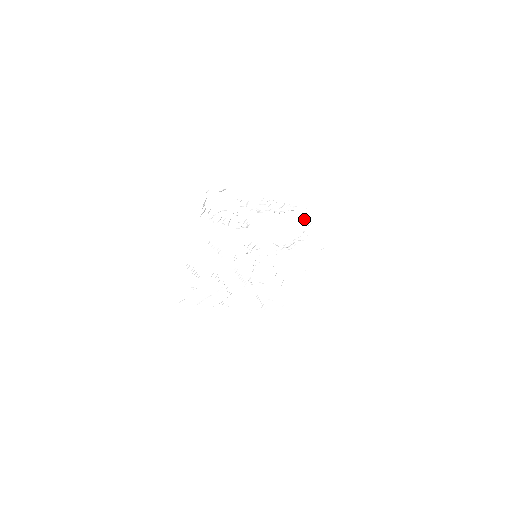
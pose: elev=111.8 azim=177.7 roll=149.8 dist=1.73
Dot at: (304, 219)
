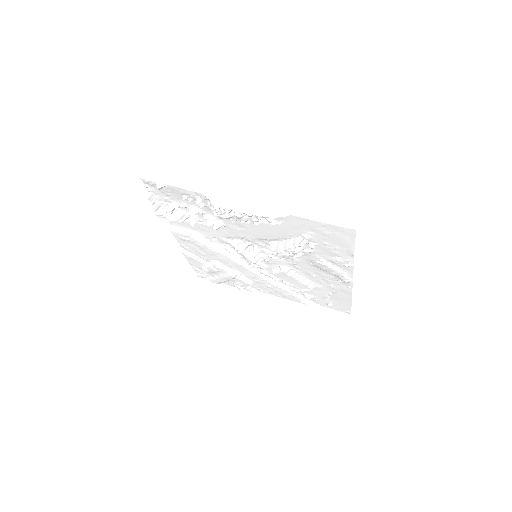
Dot at: (295, 229)
